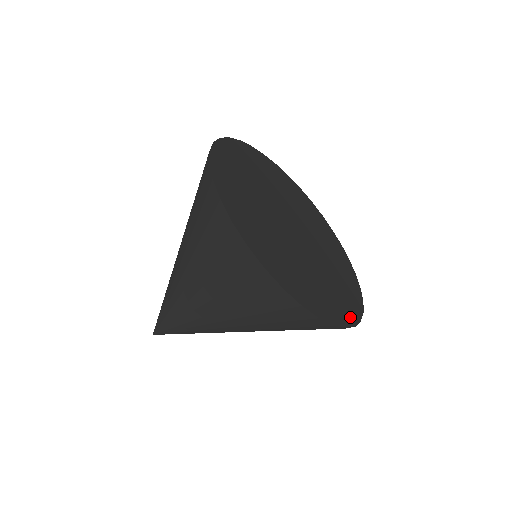
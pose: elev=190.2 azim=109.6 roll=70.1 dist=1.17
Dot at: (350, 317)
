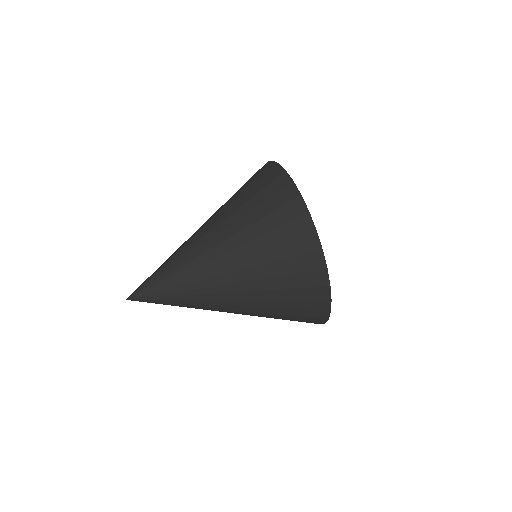
Dot at: occluded
